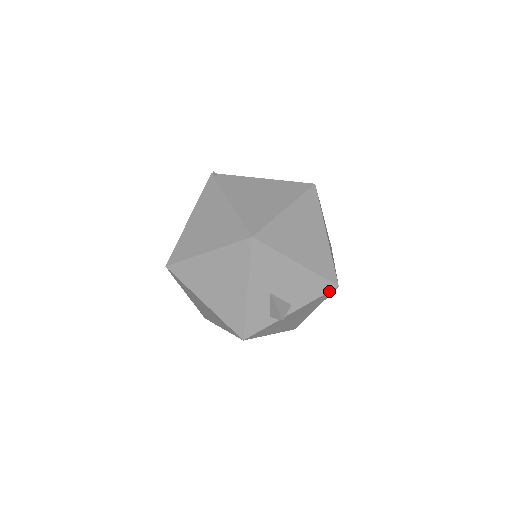
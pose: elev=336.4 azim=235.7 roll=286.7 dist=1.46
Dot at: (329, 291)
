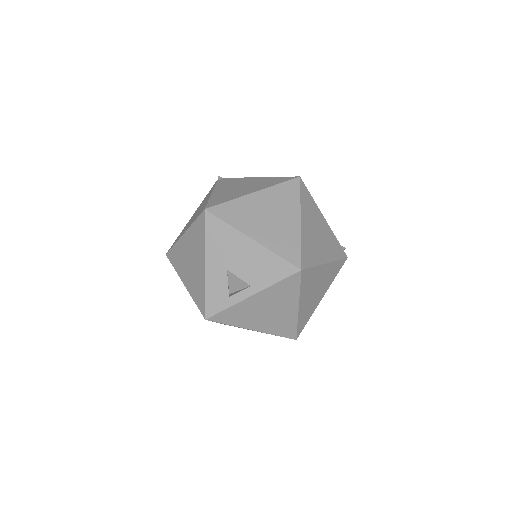
Dot at: (291, 275)
